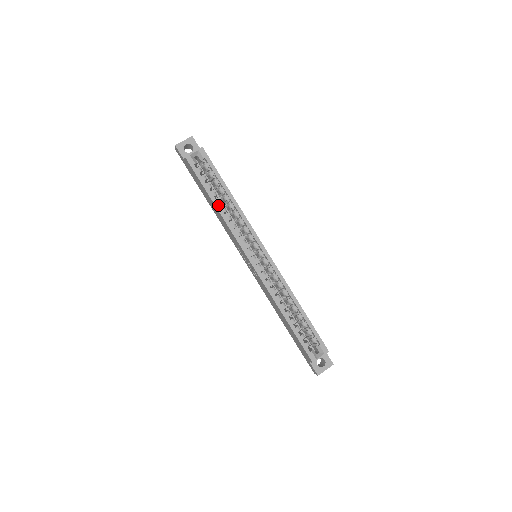
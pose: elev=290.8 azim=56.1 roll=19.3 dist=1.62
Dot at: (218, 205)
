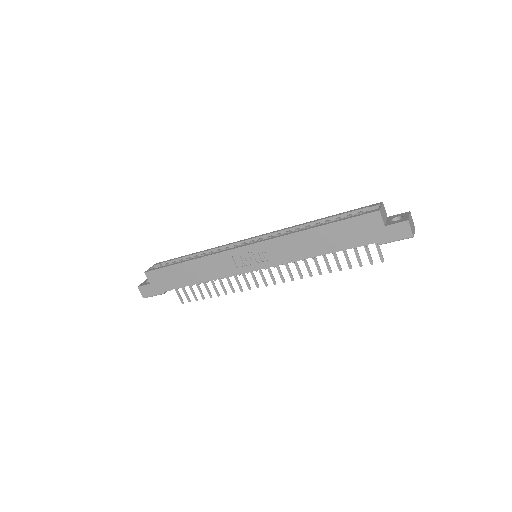
Dot at: (190, 259)
